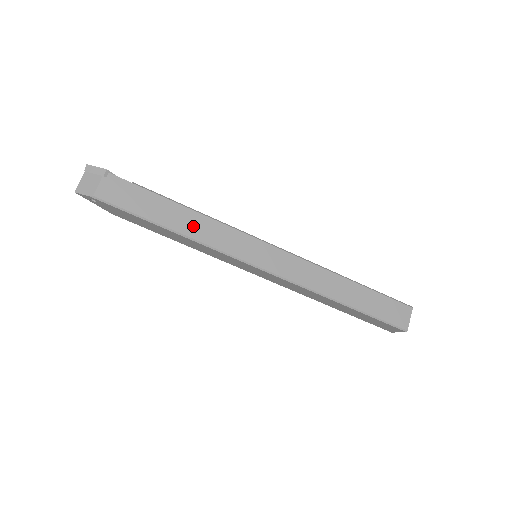
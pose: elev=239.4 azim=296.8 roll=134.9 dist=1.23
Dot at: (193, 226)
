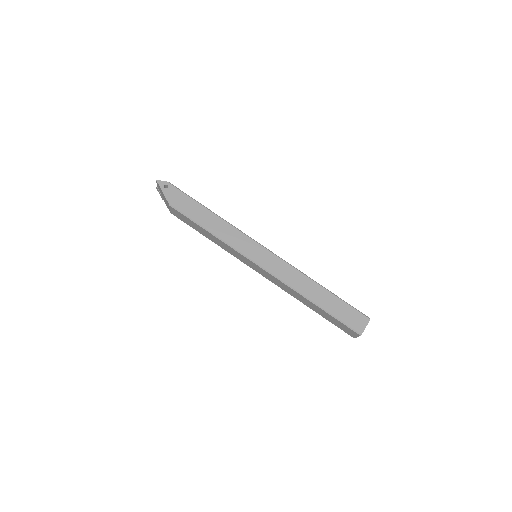
Dot at: occluded
